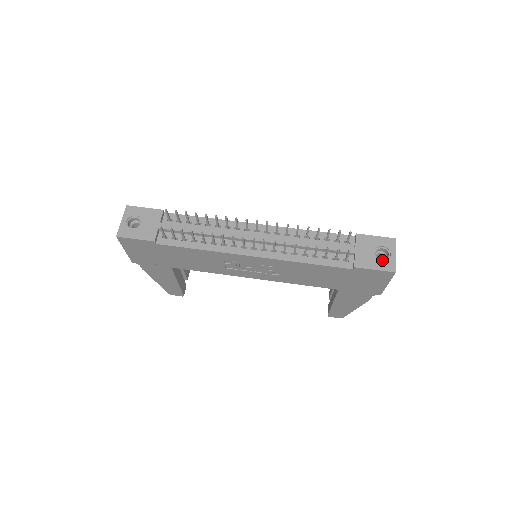
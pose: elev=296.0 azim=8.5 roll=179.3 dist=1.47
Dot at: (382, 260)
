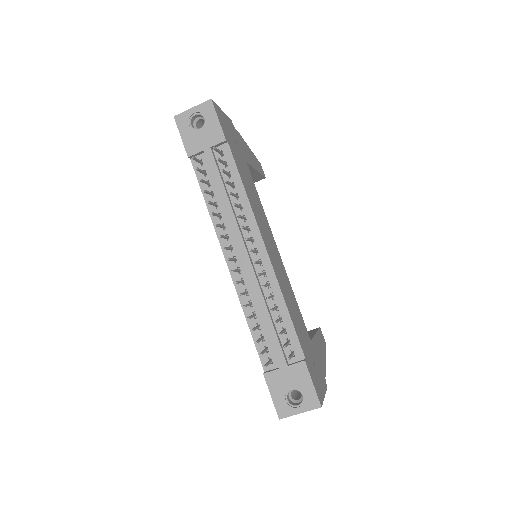
Dot at: (287, 400)
